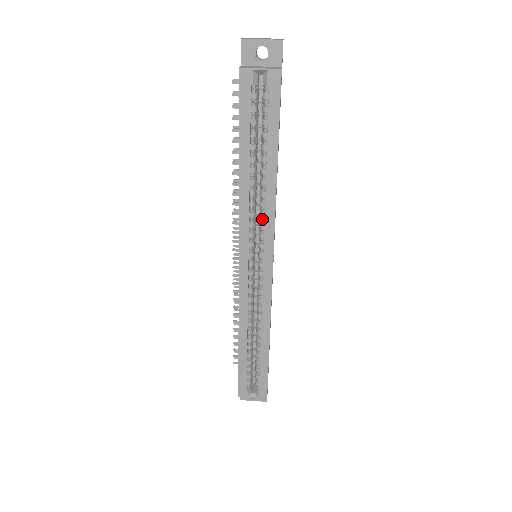
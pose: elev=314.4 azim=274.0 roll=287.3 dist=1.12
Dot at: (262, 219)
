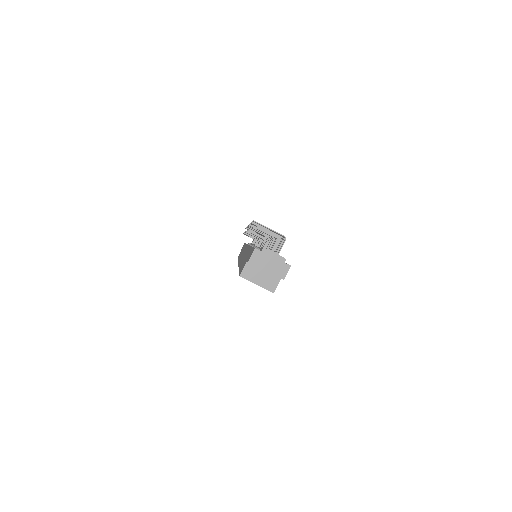
Dot at: occluded
